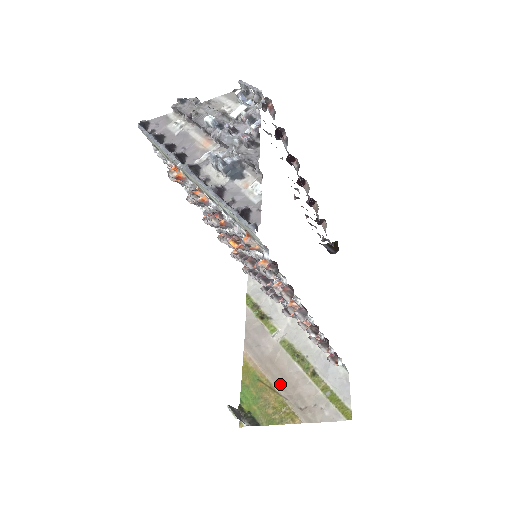
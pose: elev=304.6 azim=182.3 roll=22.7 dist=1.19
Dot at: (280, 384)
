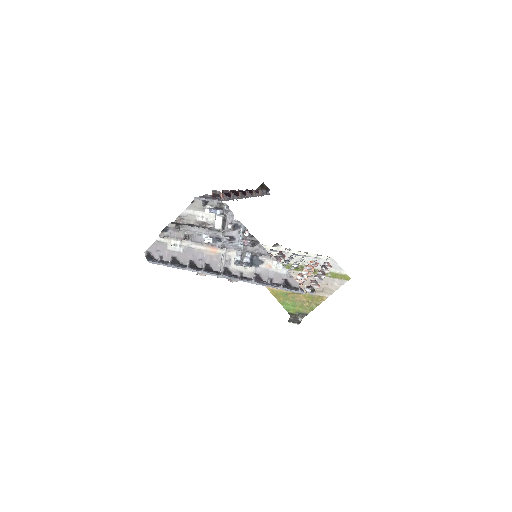
Dot at: occluded
